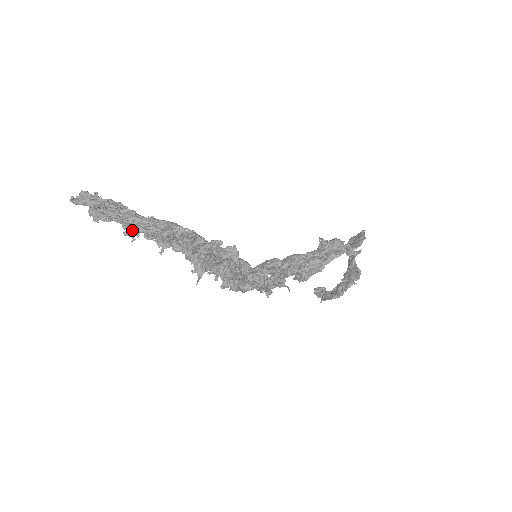
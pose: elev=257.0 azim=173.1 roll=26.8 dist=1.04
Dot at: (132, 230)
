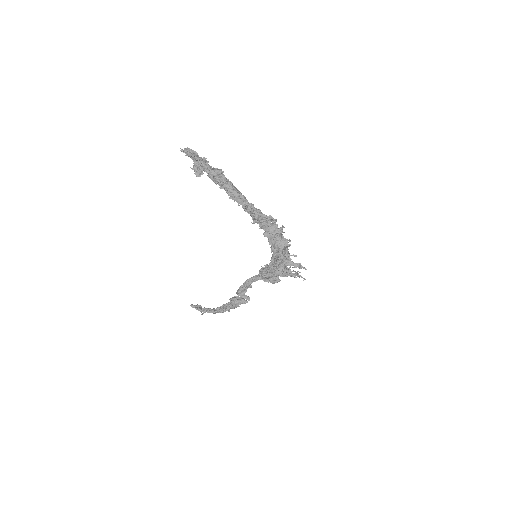
Dot at: (239, 199)
